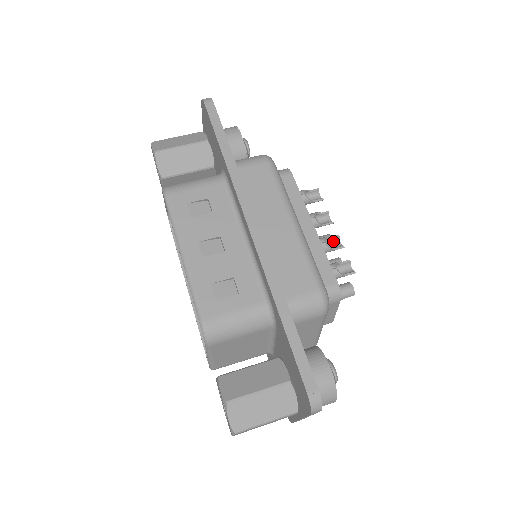
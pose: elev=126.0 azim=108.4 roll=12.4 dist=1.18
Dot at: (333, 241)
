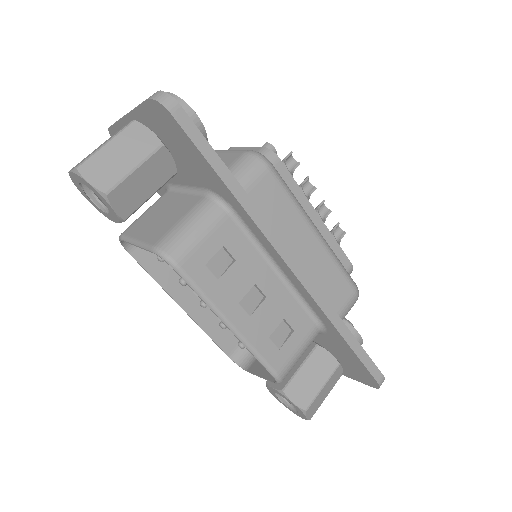
Dot at: (319, 208)
